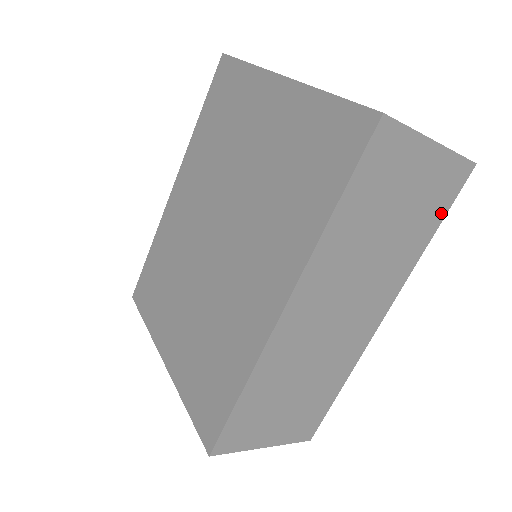
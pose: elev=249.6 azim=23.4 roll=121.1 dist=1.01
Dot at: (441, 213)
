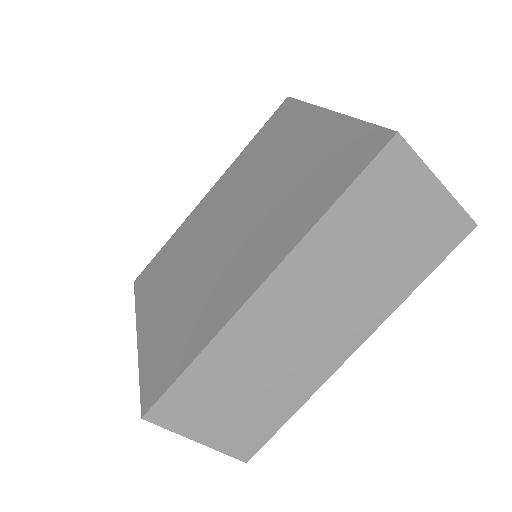
Dot at: (434, 261)
